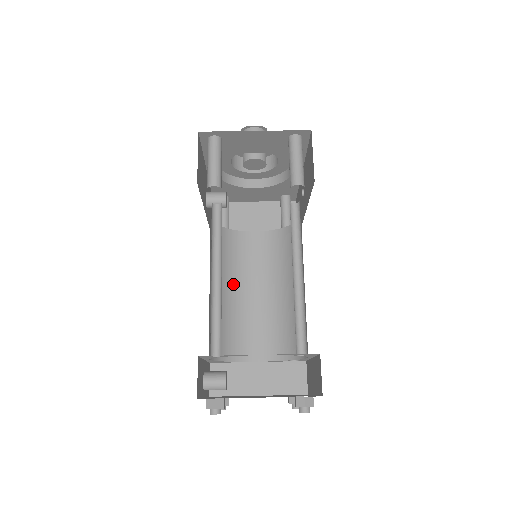
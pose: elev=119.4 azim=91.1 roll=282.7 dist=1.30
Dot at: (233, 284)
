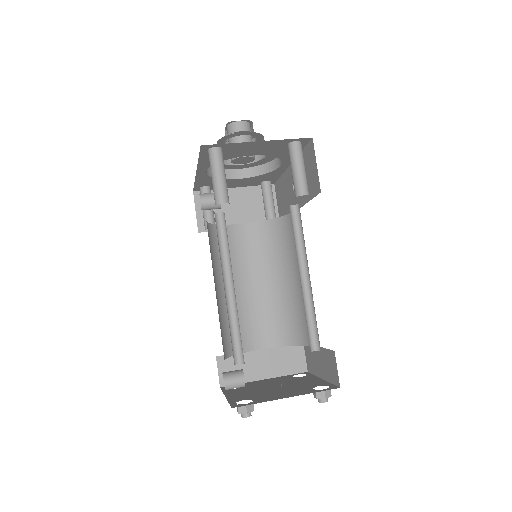
Dot at: occluded
